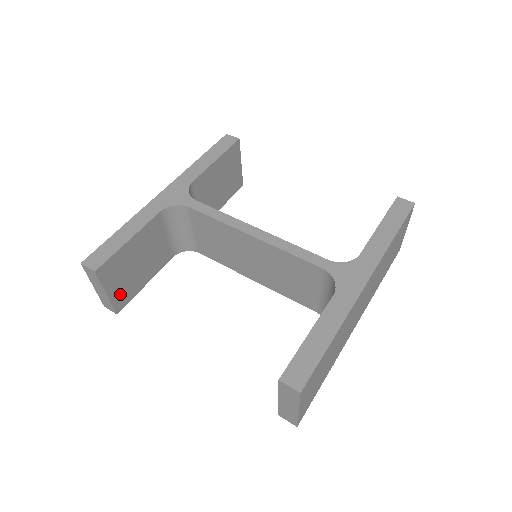
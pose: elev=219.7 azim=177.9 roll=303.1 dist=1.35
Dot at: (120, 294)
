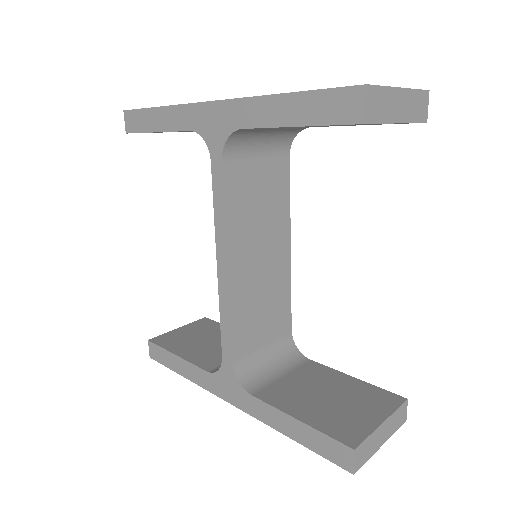
Dot at: occluded
